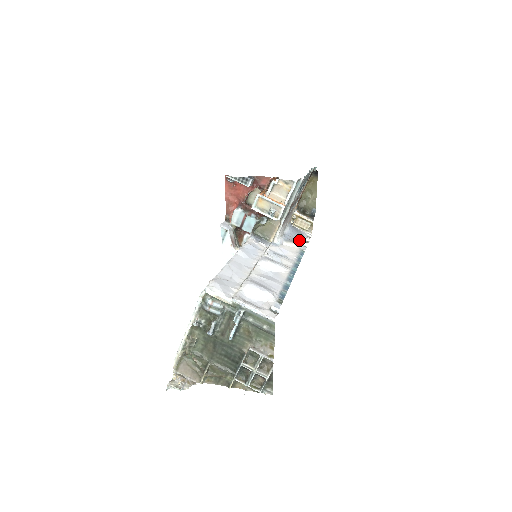
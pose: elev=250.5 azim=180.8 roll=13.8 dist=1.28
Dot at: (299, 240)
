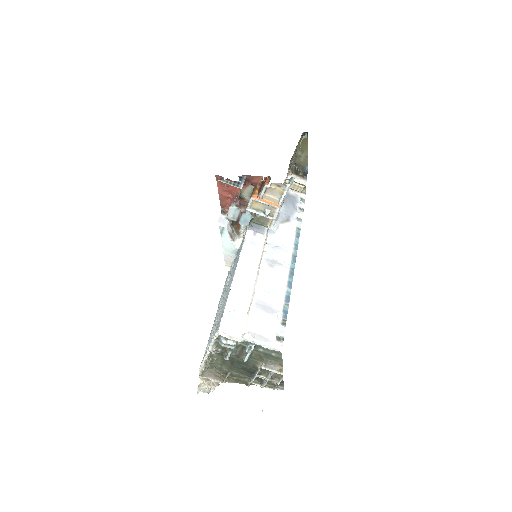
Dot at: (294, 214)
